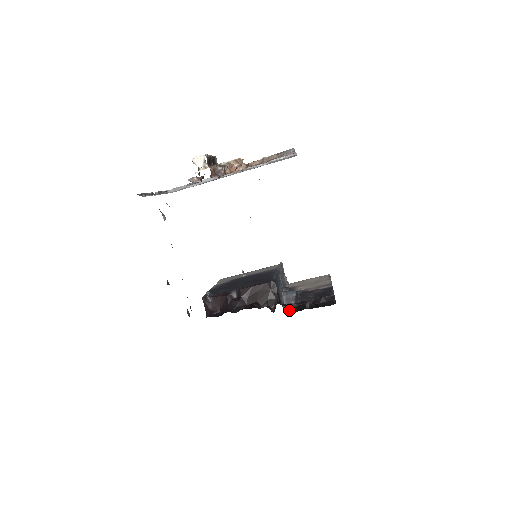
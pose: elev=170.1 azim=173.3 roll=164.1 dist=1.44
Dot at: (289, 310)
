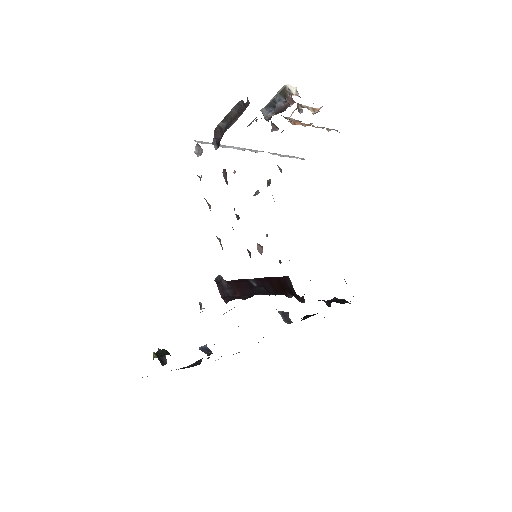
Dot at: occluded
